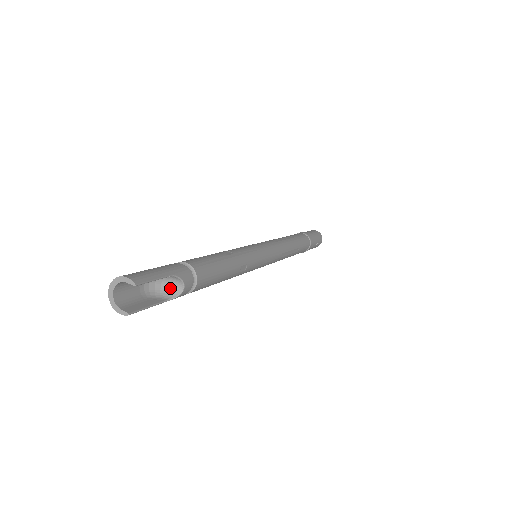
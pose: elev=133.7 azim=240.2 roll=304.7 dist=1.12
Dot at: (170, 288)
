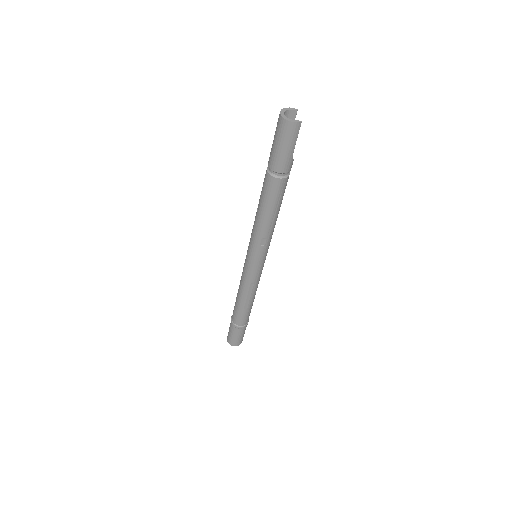
Dot at: occluded
